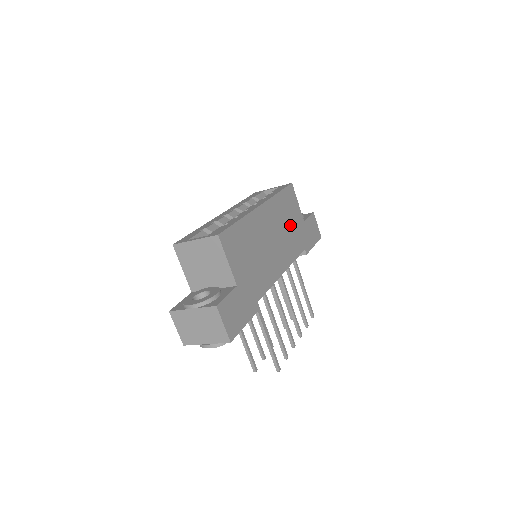
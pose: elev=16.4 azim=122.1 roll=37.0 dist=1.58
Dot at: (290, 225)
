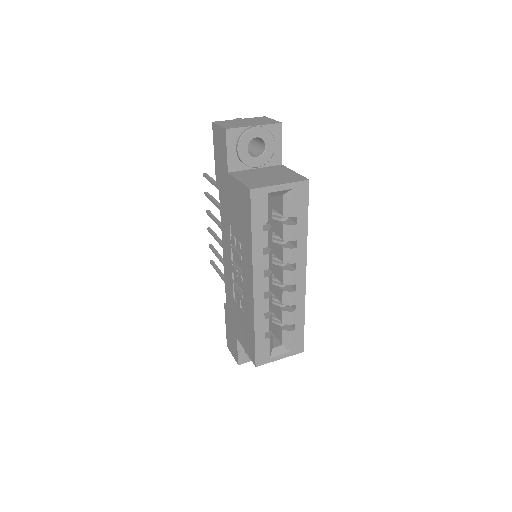
Dot at: occluded
